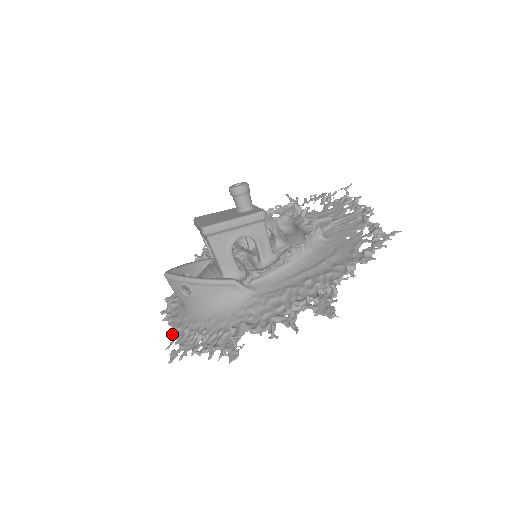
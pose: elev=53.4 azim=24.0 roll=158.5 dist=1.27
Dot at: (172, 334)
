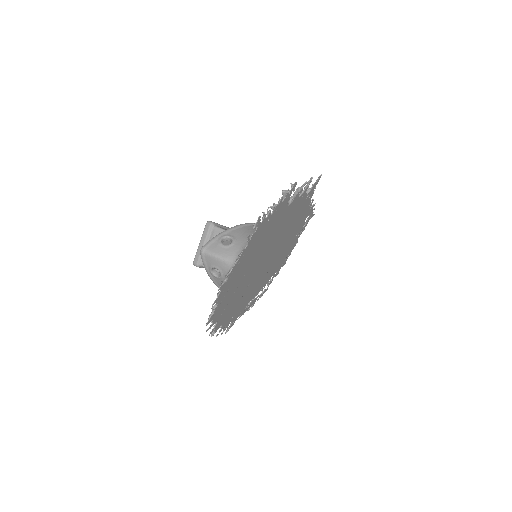
Dot at: (243, 250)
